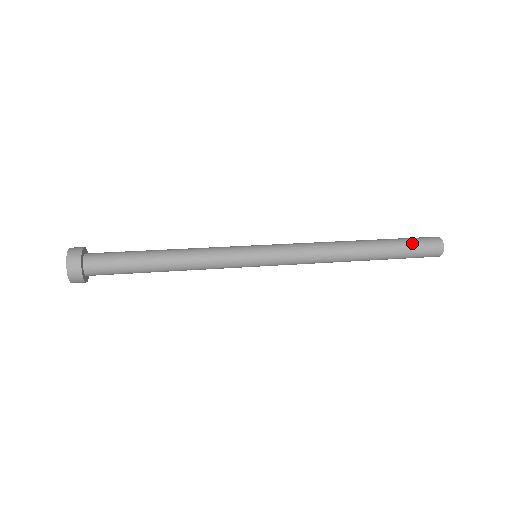
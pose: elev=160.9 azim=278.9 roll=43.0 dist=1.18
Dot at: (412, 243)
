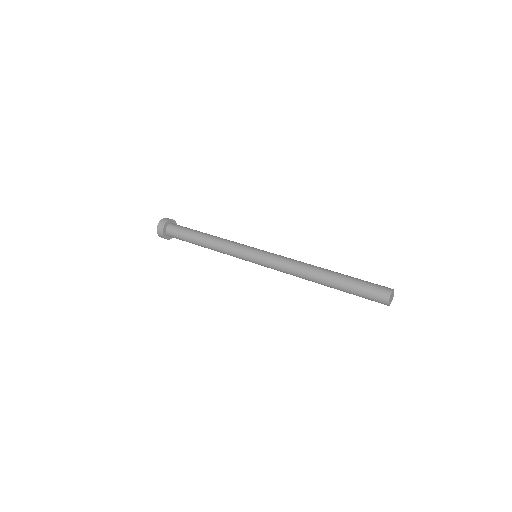
Dot at: (366, 282)
